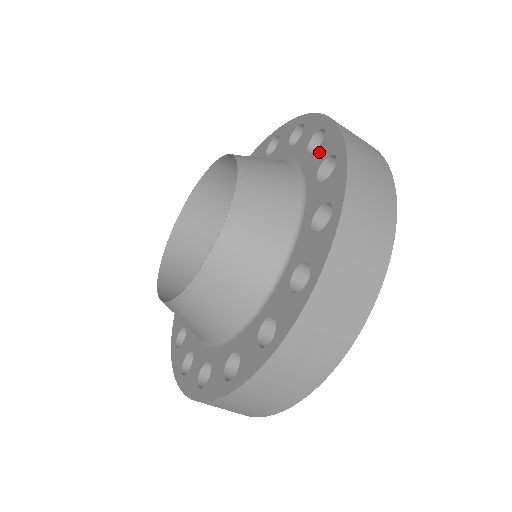
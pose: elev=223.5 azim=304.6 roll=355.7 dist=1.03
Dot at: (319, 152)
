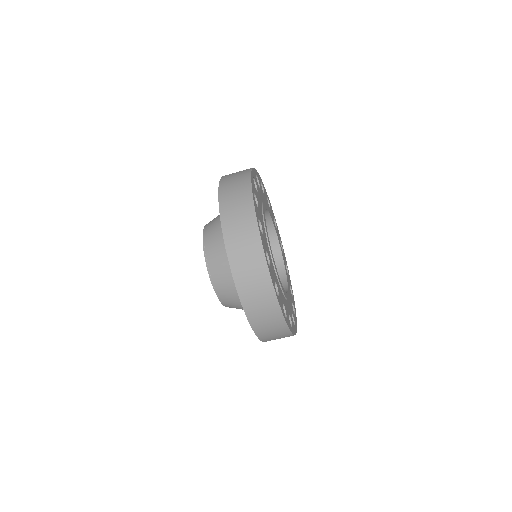
Dot at: occluded
